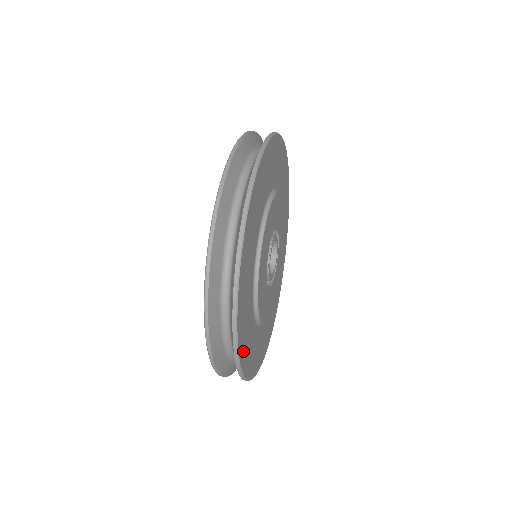
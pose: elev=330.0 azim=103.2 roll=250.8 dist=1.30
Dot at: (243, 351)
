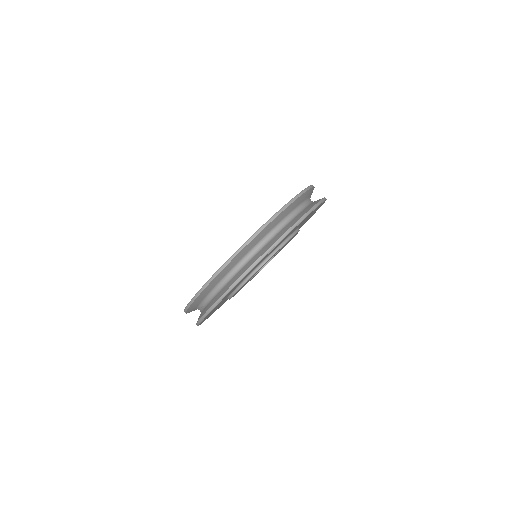
Dot at: occluded
